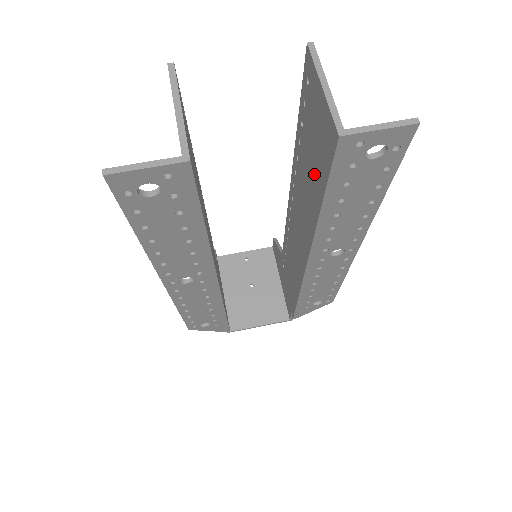
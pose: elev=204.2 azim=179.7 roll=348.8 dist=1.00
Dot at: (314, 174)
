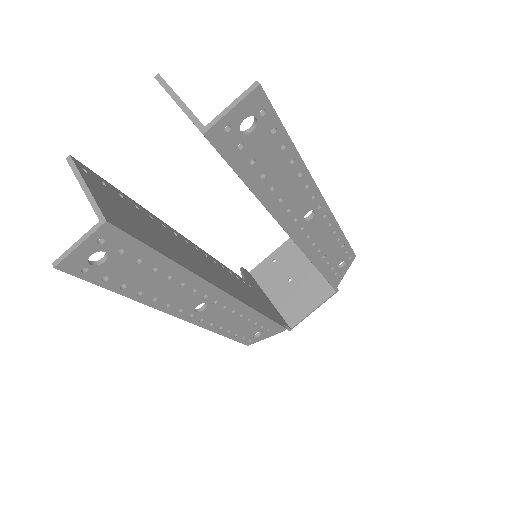
Dot at: occluded
